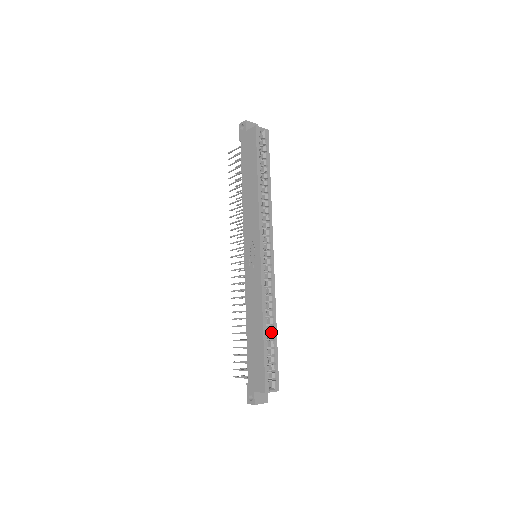
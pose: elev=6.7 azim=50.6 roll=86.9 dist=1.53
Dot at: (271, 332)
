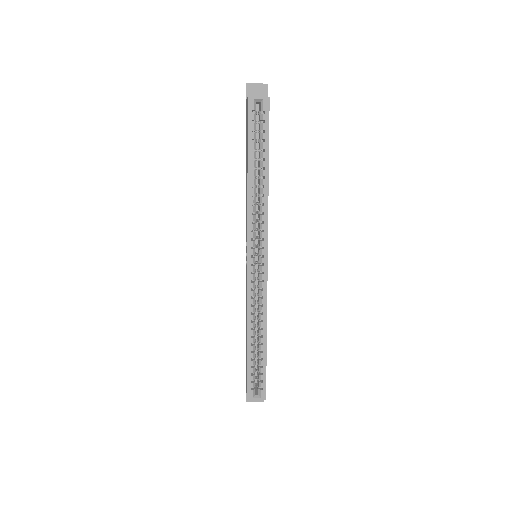
Dot at: (262, 342)
